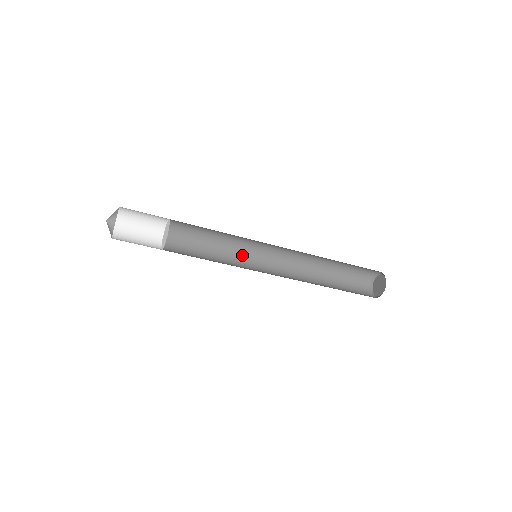
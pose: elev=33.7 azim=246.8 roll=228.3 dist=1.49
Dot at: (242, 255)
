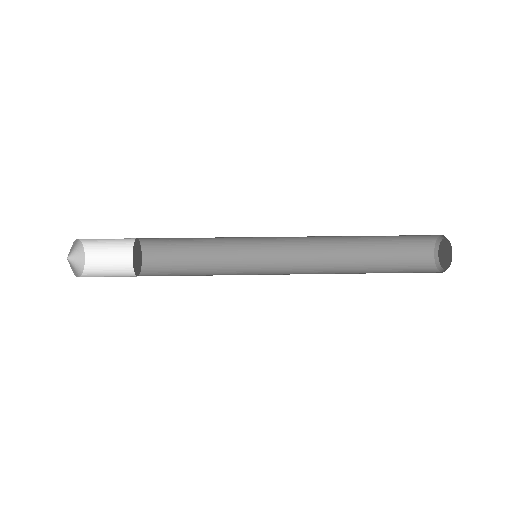
Dot at: (243, 242)
